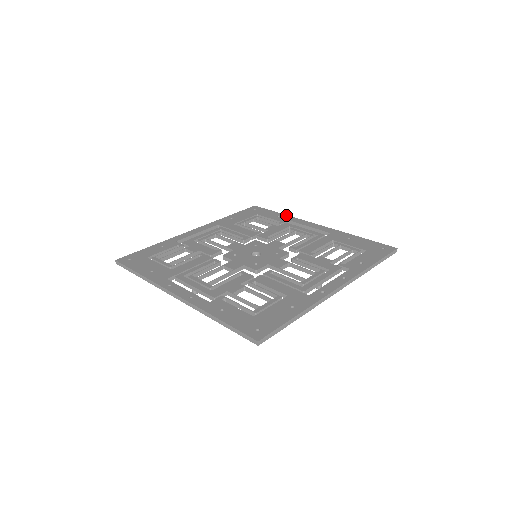
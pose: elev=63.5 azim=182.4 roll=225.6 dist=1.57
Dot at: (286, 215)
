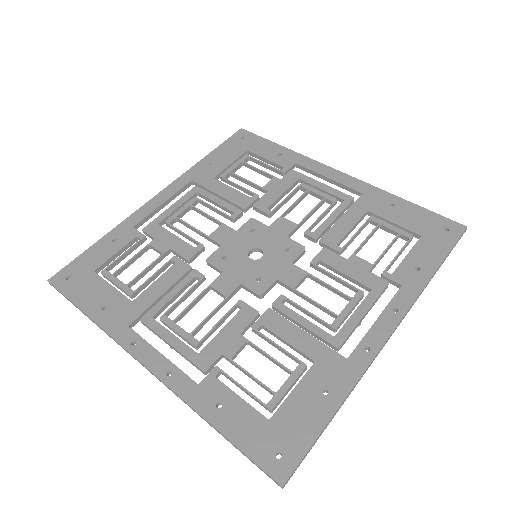
Dot at: (290, 150)
